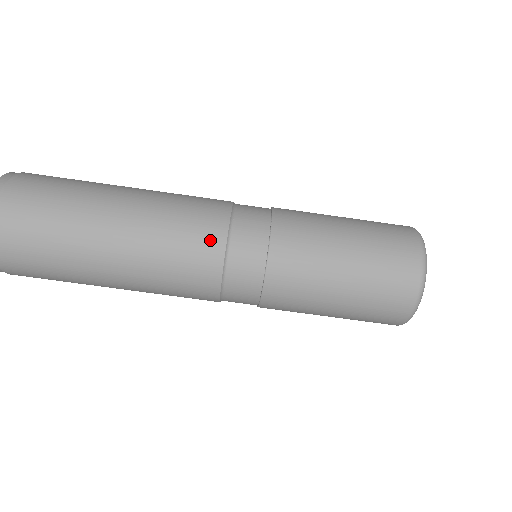
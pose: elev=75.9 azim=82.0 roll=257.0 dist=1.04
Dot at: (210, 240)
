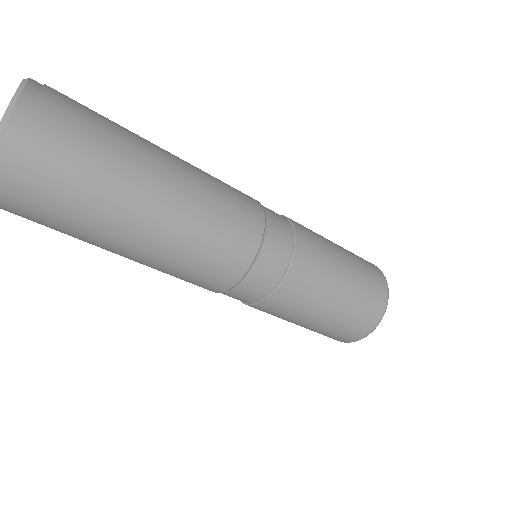
Dot at: (247, 240)
